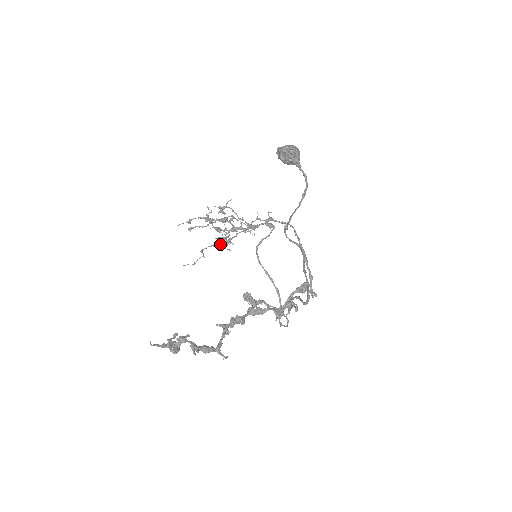
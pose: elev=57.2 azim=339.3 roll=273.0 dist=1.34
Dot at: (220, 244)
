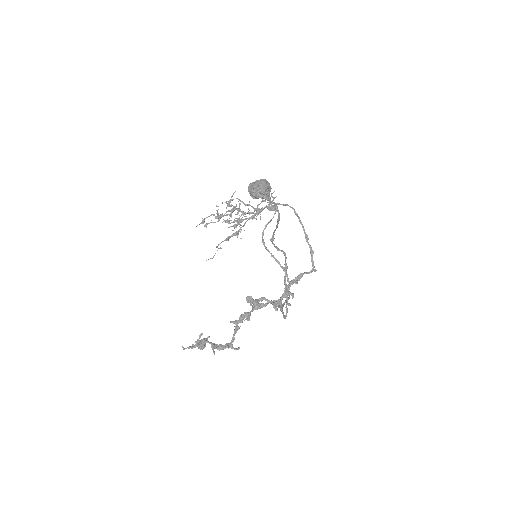
Dot at: (231, 236)
